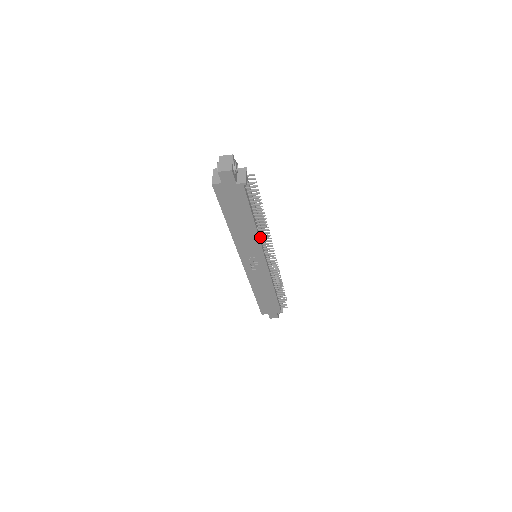
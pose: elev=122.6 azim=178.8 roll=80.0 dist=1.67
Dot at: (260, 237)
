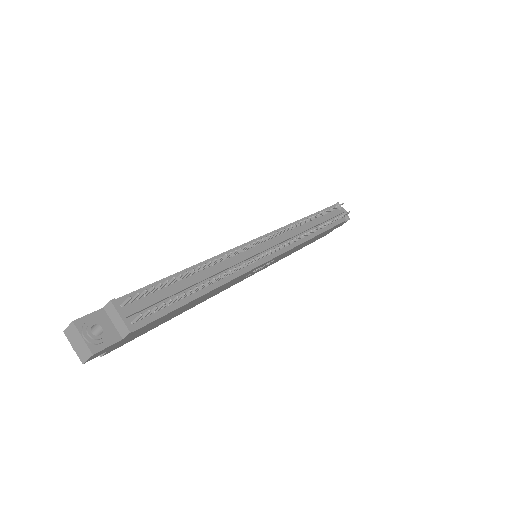
Dot at: occluded
